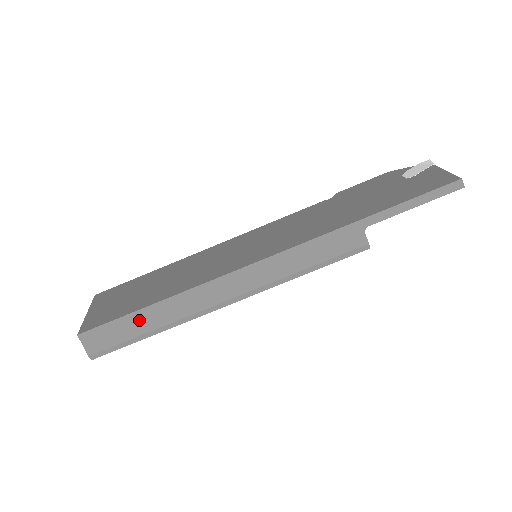
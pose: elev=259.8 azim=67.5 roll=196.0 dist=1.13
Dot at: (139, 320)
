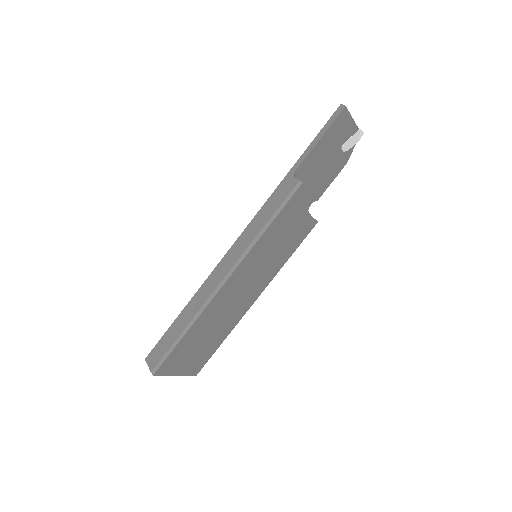
Dot at: (176, 326)
